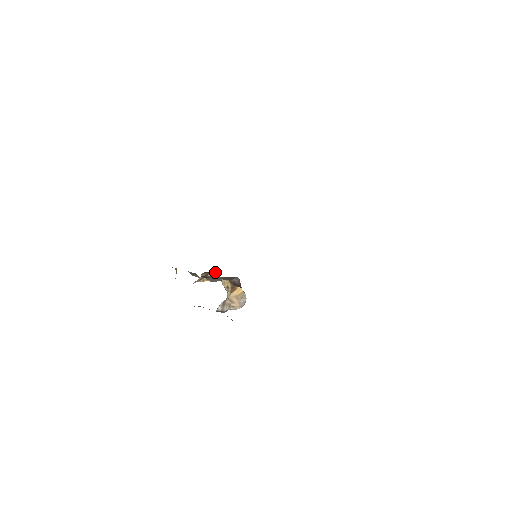
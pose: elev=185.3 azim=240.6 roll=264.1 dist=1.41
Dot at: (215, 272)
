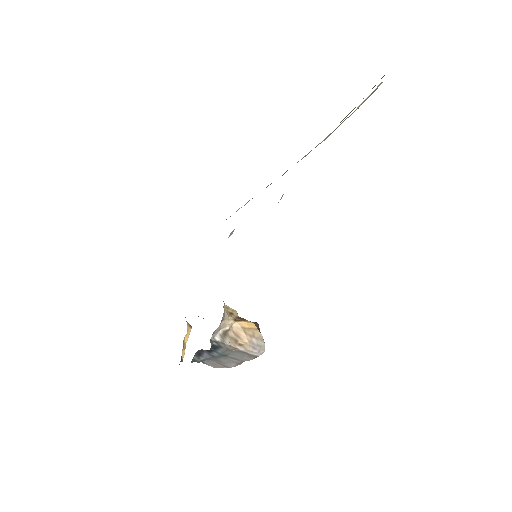
Dot at: occluded
